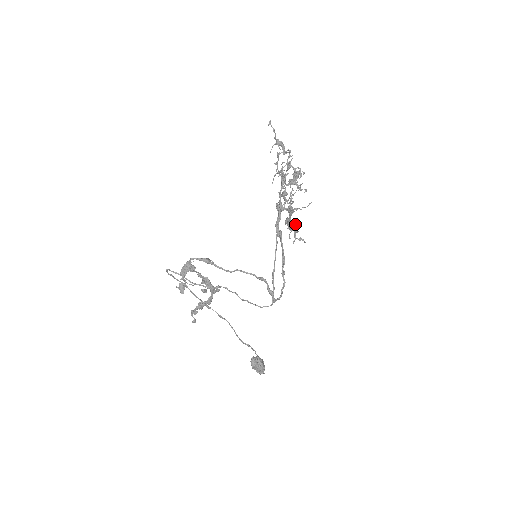
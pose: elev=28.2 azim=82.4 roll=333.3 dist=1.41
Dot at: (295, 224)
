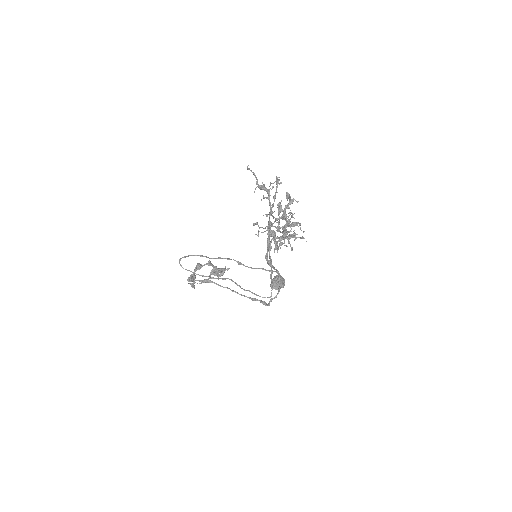
Dot at: (292, 237)
